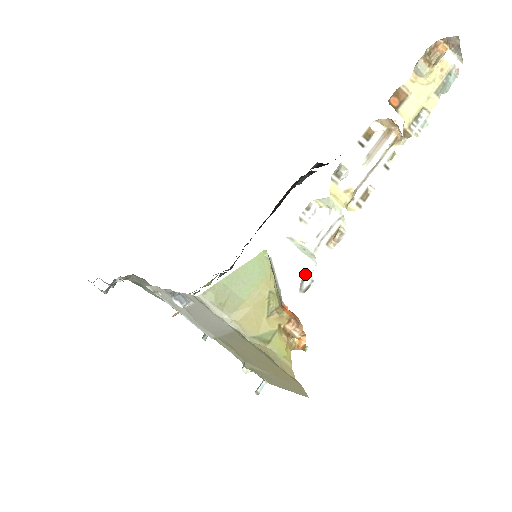
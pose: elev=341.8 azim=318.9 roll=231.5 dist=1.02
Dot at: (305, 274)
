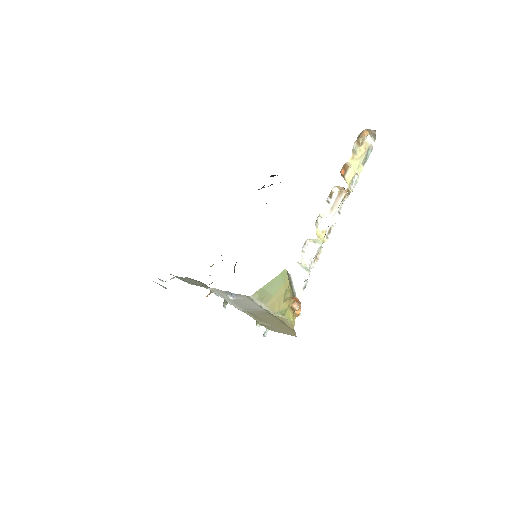
Dot at: (305, 280)
